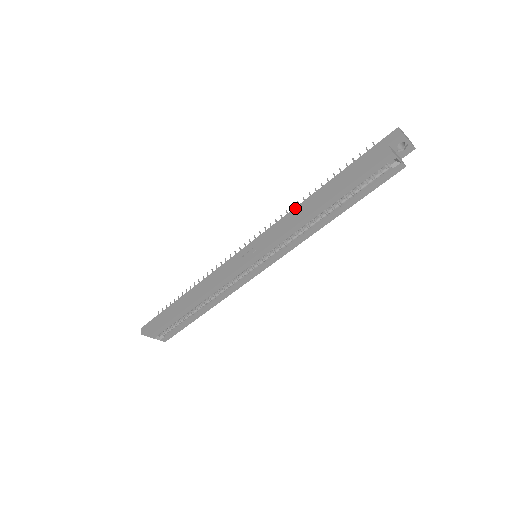
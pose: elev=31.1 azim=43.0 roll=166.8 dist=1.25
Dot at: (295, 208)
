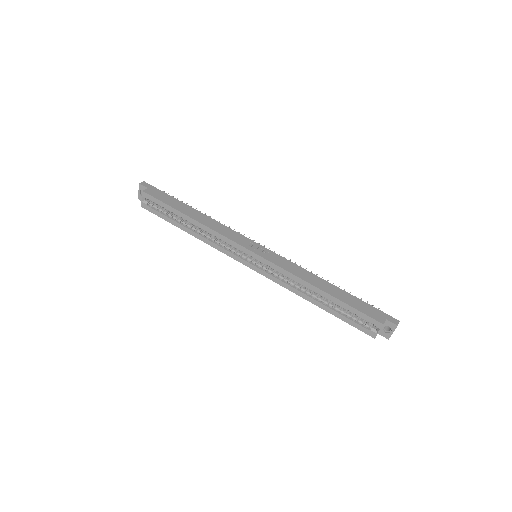
Dot at: (309, 272)
